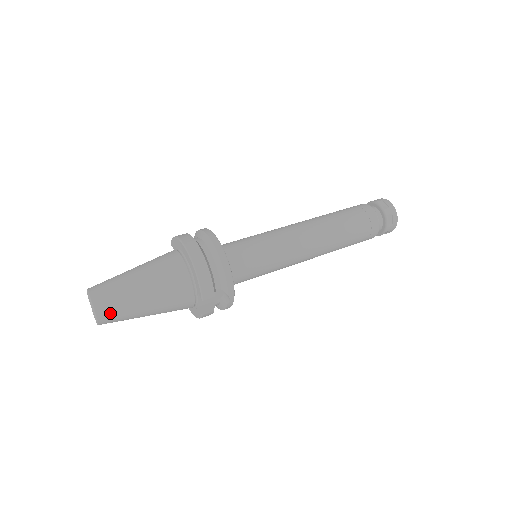
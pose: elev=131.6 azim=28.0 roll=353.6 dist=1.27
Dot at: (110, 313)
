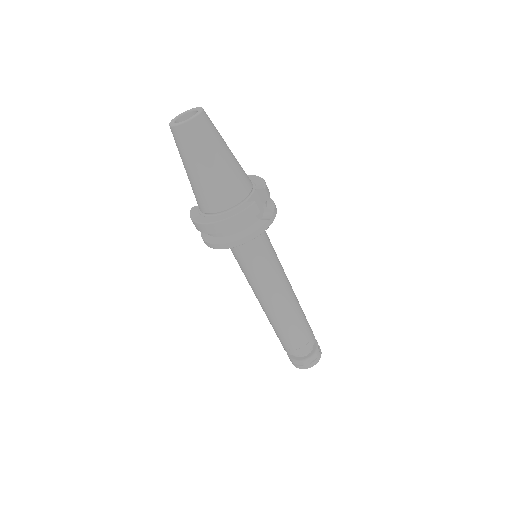
Dot at: (210, 122)
